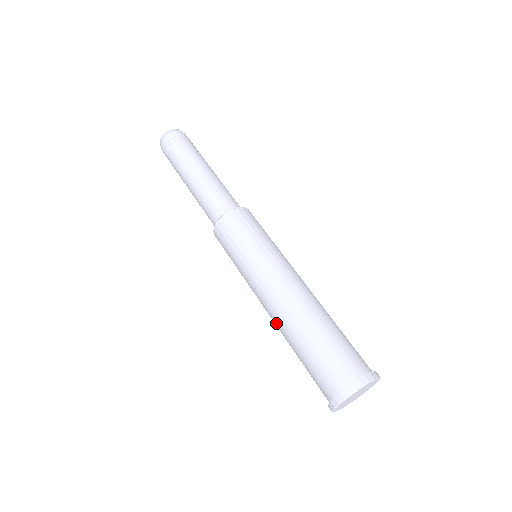
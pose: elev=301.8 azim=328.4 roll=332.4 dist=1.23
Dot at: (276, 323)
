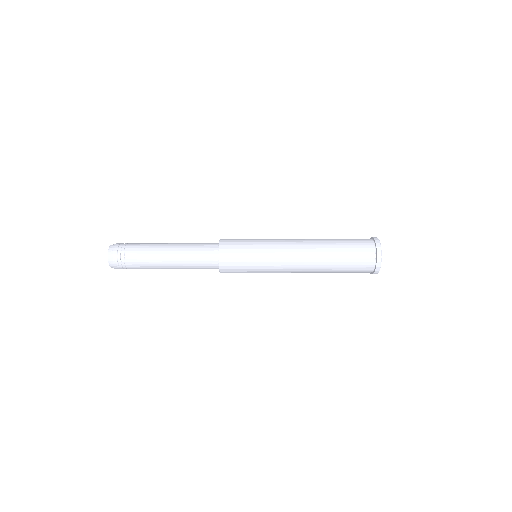
Dot at: (311, 266)
